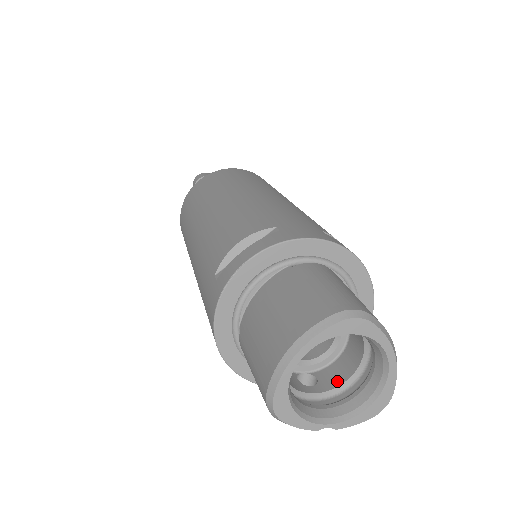
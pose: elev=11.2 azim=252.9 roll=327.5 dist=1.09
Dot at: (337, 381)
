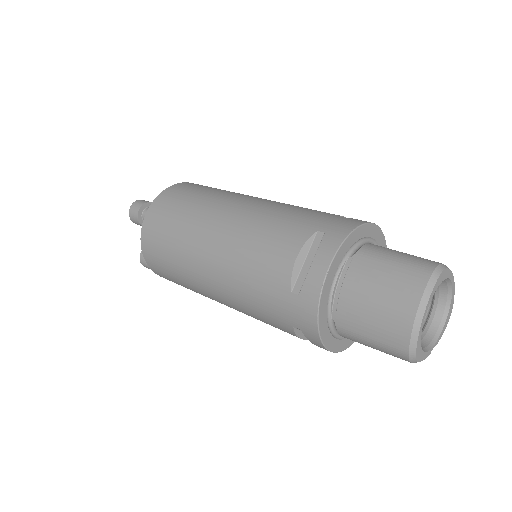
Dot at: occluded
